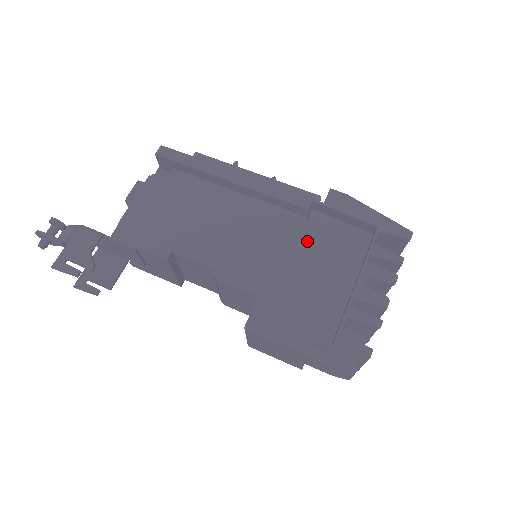
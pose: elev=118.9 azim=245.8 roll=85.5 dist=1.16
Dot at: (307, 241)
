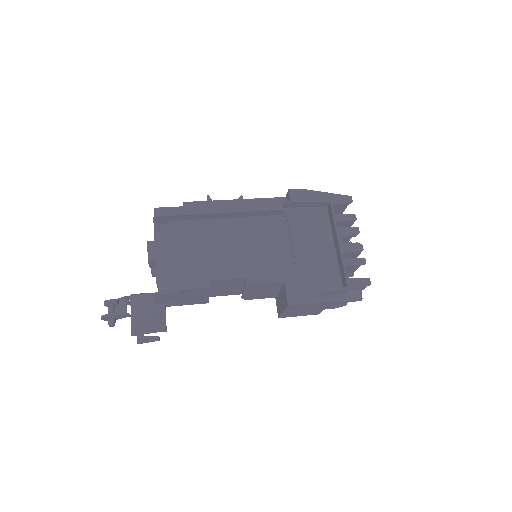
Dot at: (291, 231)
